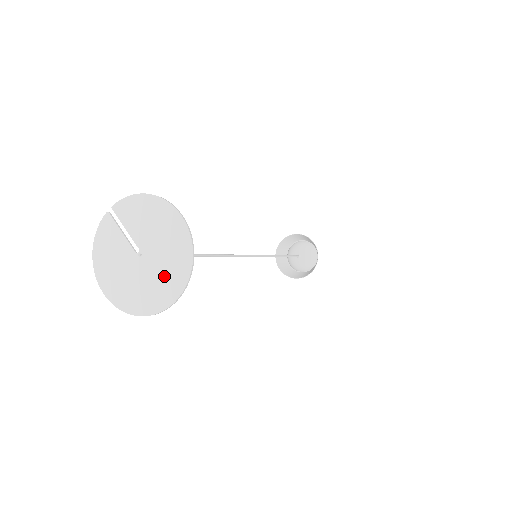
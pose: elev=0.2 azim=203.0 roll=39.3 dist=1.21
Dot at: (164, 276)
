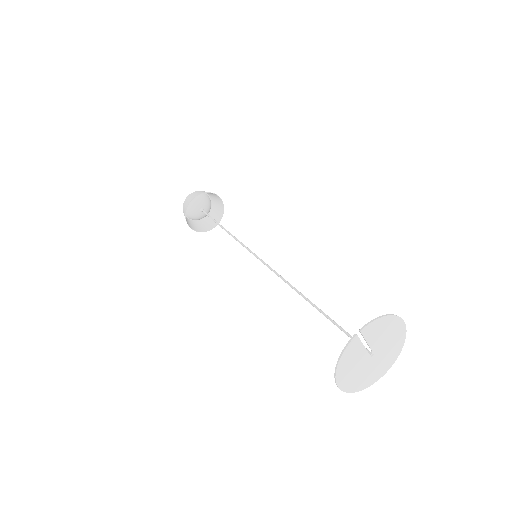
Dot at: (384, 362)
